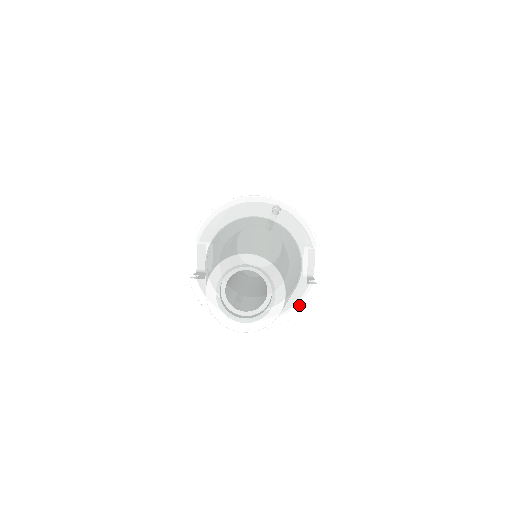
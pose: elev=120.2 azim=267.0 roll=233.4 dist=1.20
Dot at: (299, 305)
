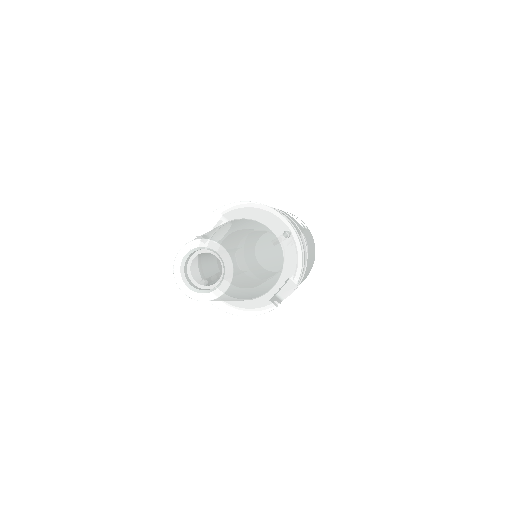
Dot at: (253, 311)
